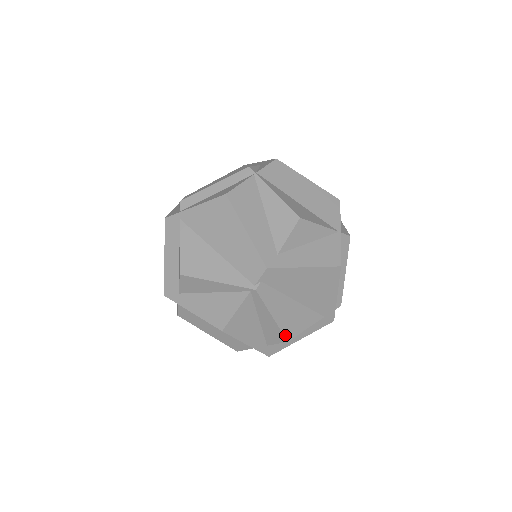
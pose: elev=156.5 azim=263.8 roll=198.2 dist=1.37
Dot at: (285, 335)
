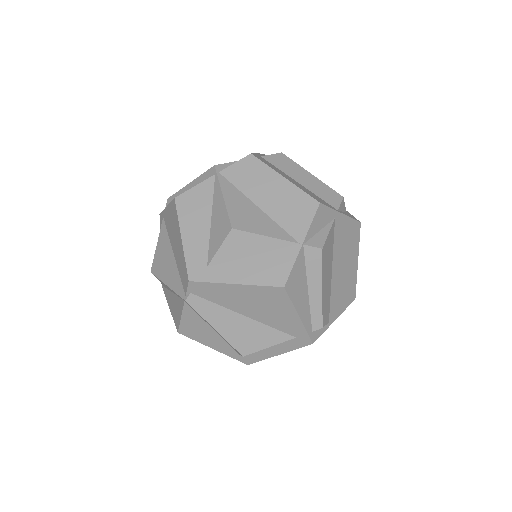
Dot at: (238, 349)
